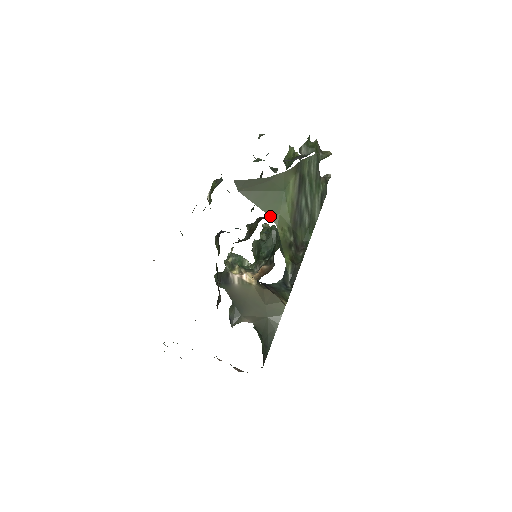
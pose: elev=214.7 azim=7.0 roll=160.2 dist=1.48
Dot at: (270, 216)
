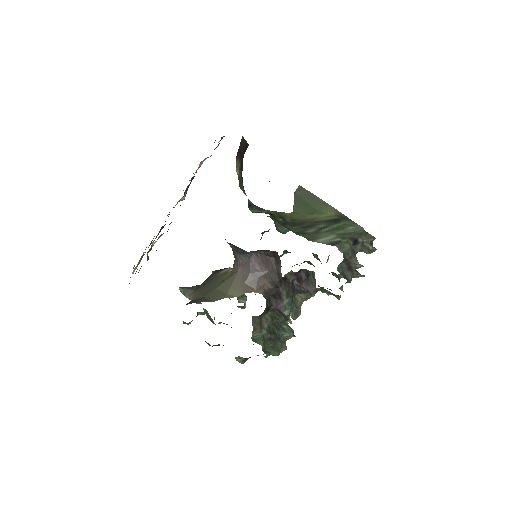
Dot at: (293, 211)
